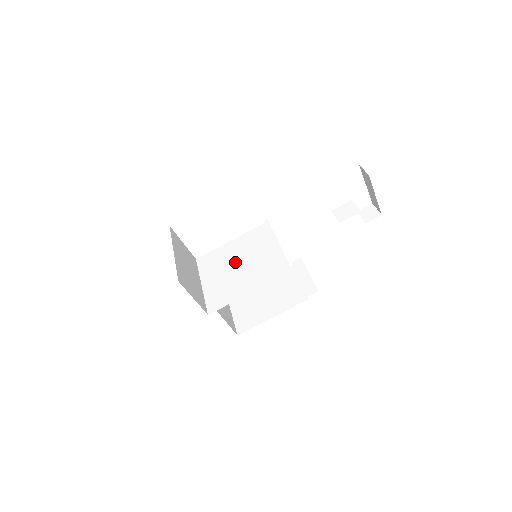
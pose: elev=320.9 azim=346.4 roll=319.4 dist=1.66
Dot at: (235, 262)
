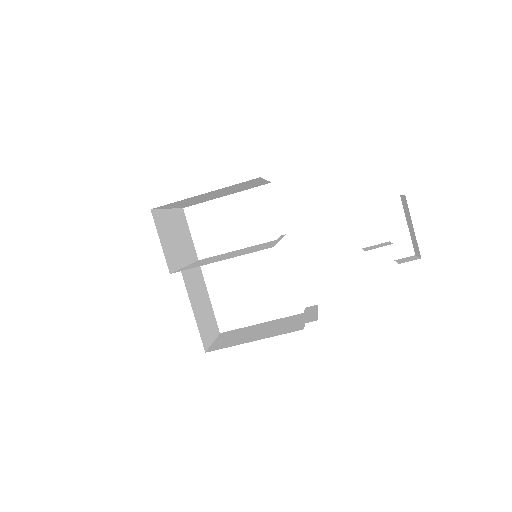
Dot at: (230, 254)
